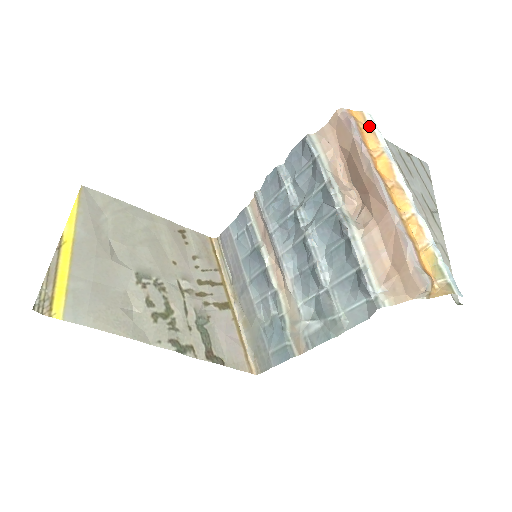
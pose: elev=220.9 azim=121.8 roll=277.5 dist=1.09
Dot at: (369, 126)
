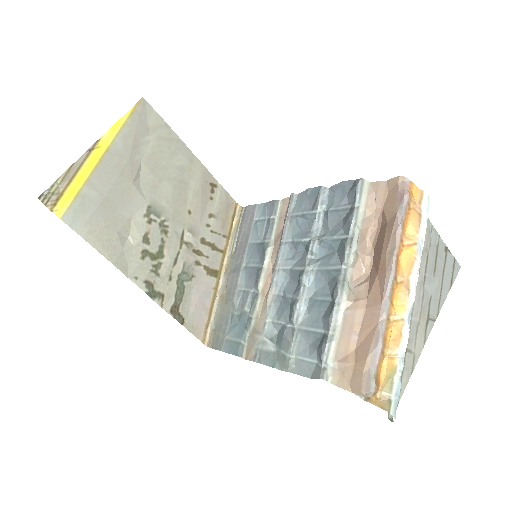
Dot at: (420, 210)
